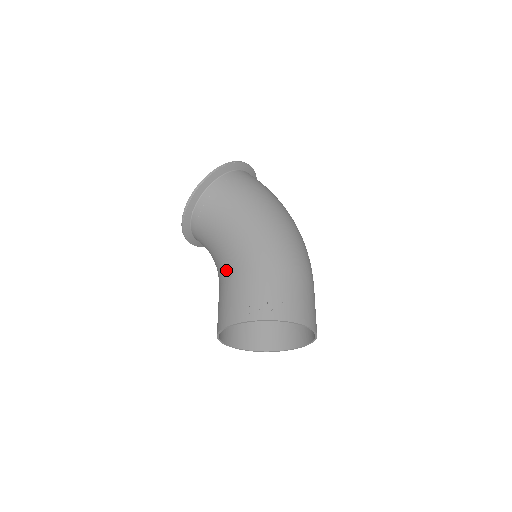
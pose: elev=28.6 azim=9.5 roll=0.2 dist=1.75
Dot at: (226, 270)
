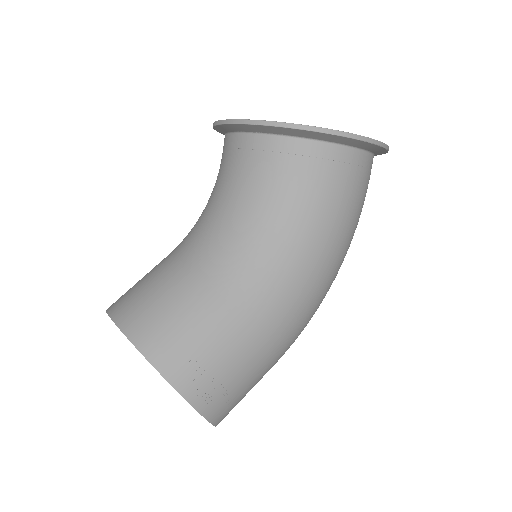
Dot at: (226, 277)
